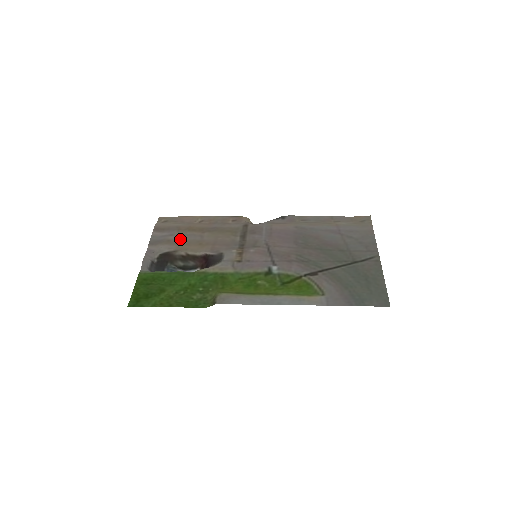
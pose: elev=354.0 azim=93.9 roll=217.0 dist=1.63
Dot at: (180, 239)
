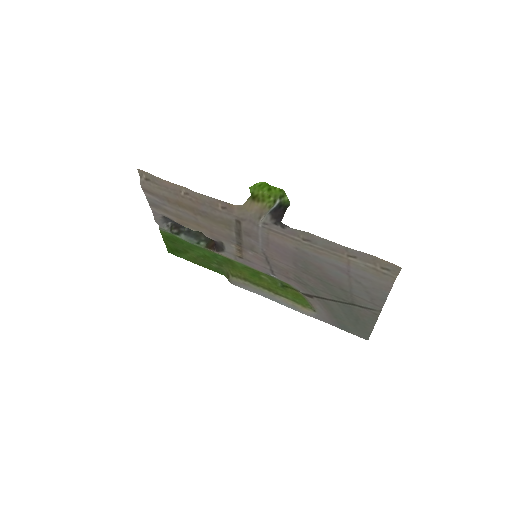
Dot at: (176, 213)
